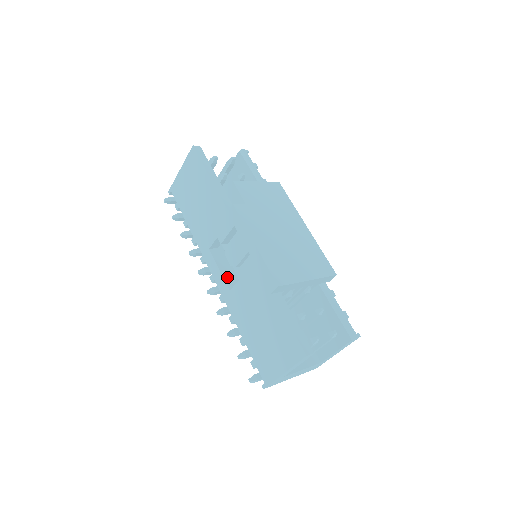
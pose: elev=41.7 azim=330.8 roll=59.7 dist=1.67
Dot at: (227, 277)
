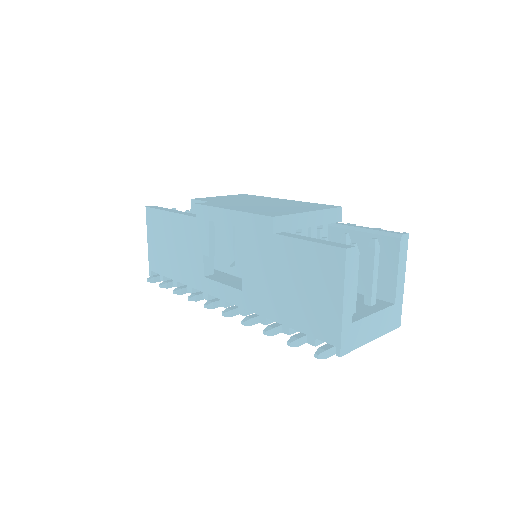
Dot at: (234, 285)
